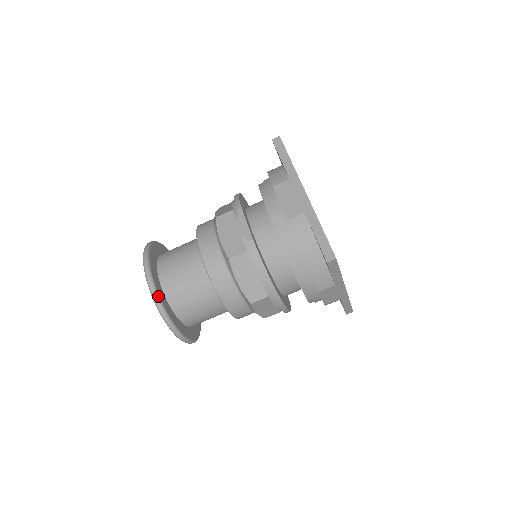
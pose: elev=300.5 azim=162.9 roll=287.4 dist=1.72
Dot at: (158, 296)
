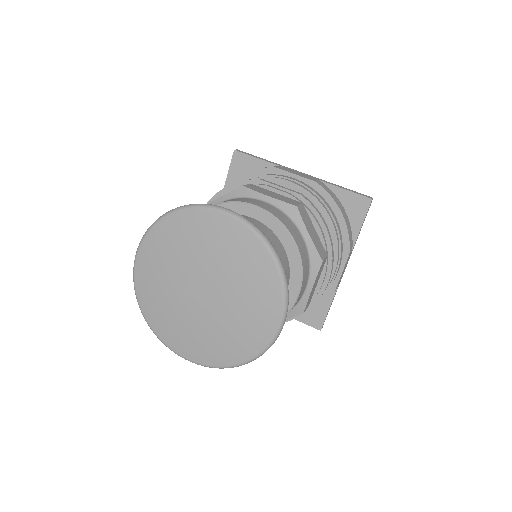
Dot at: (263, 234)
